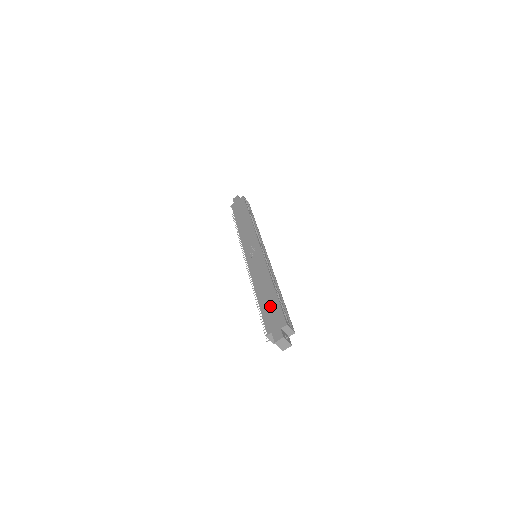
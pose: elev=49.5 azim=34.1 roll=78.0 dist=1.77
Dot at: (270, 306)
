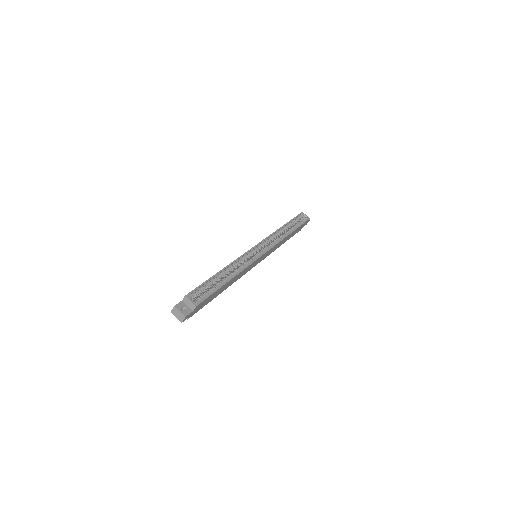
Dot at: occluded
